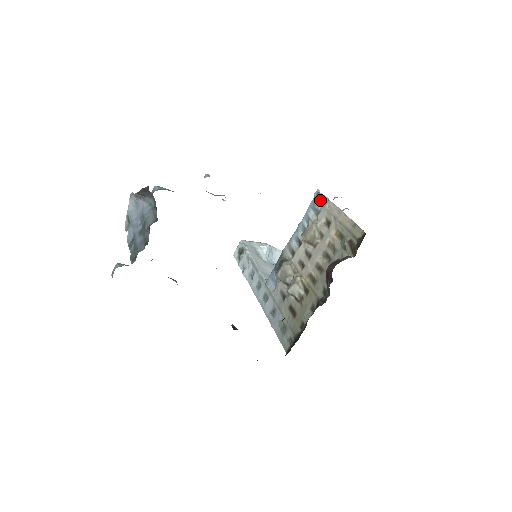
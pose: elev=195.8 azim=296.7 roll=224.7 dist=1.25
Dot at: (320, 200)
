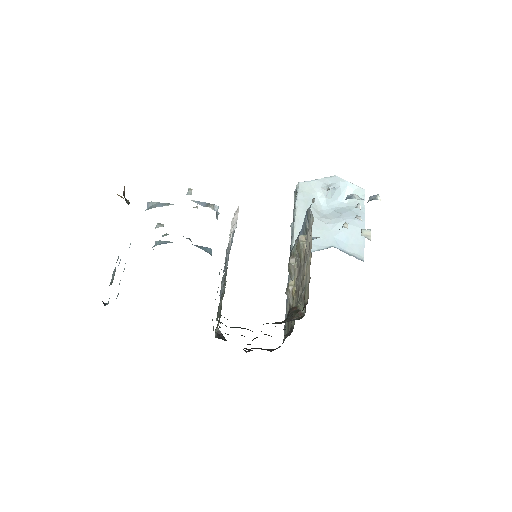
Dot at: (310, 216)
